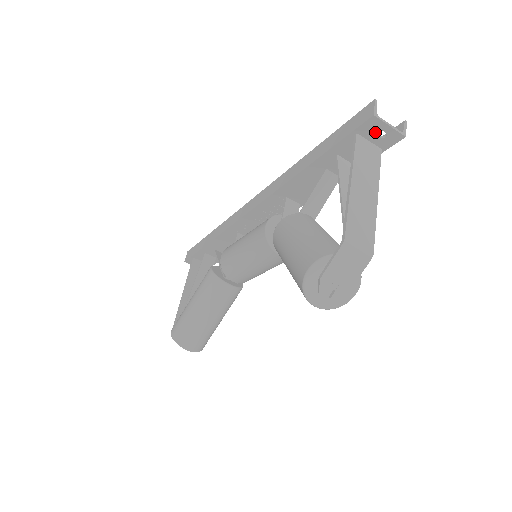
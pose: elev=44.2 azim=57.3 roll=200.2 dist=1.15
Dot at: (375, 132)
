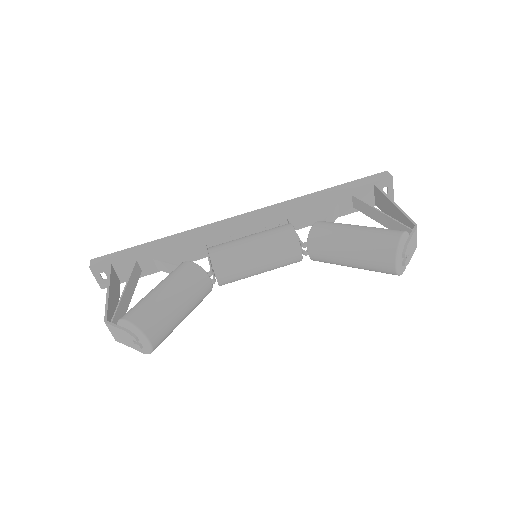
Dot at: (382, 189)
